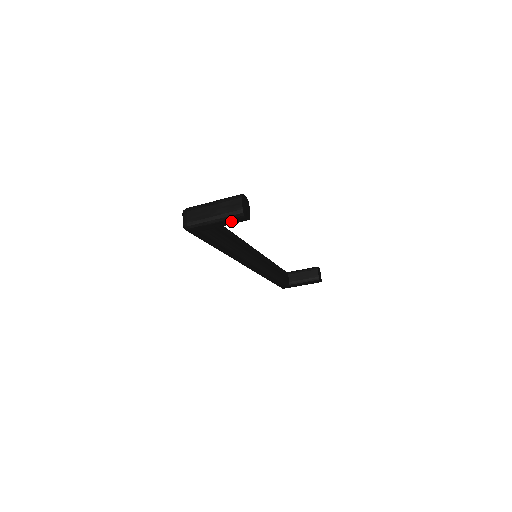
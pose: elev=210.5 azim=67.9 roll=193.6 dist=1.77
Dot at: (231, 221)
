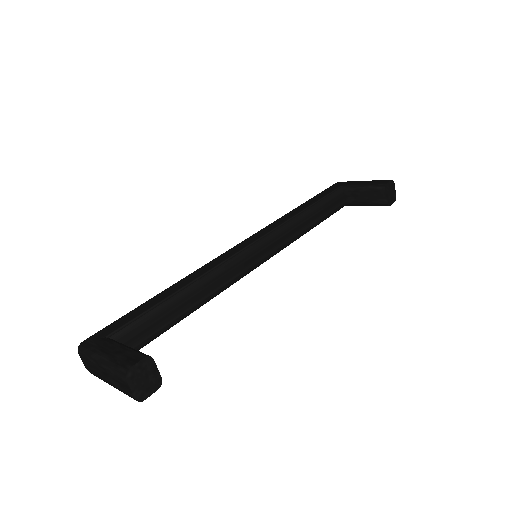
Dot at: occluded
